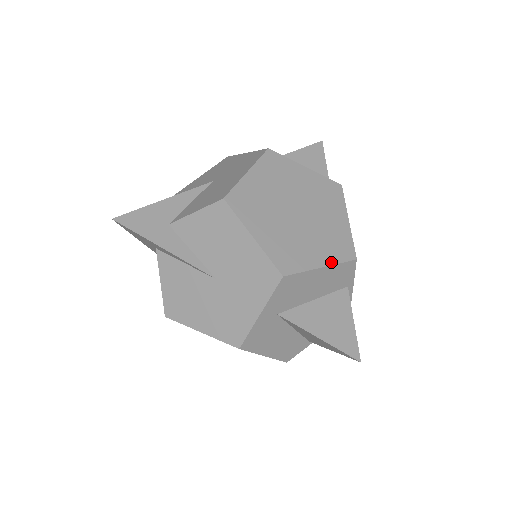
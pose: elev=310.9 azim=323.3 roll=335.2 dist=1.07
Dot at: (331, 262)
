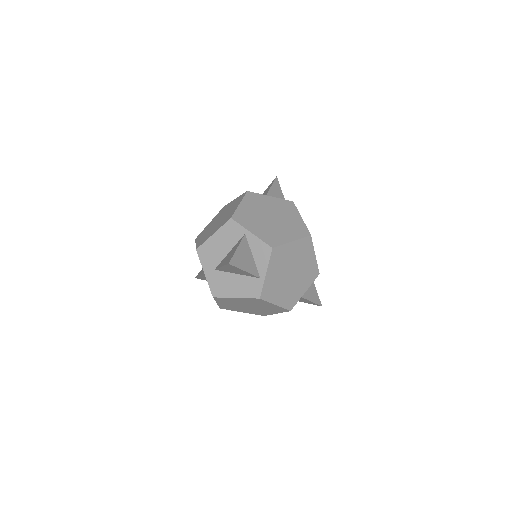
Dot at: (218, 229)
